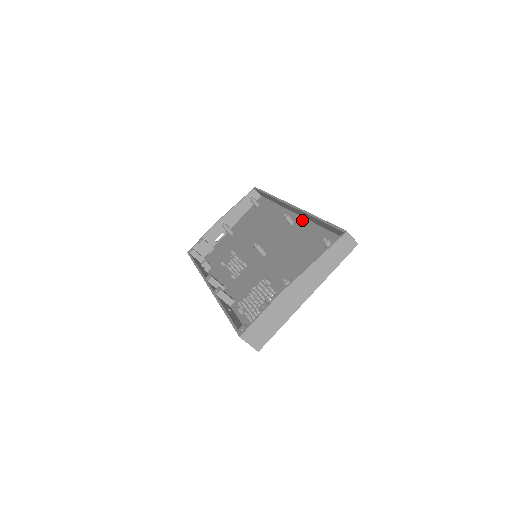
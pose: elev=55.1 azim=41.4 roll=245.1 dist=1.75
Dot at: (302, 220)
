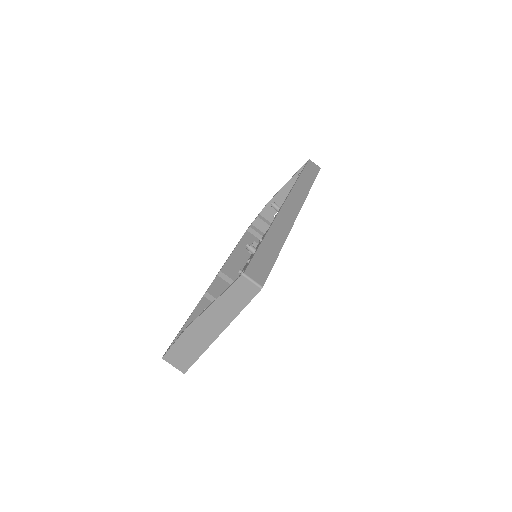
Dot at: occluded
